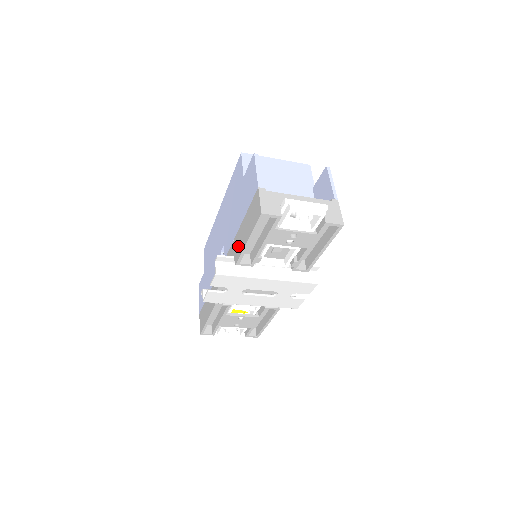
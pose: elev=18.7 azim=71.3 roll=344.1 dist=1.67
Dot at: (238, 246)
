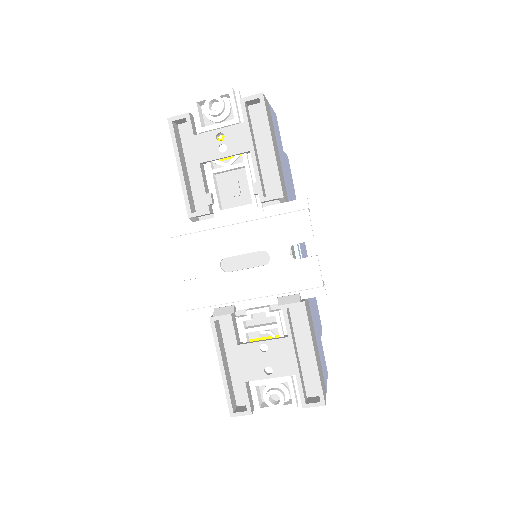
Dot at: occluded
